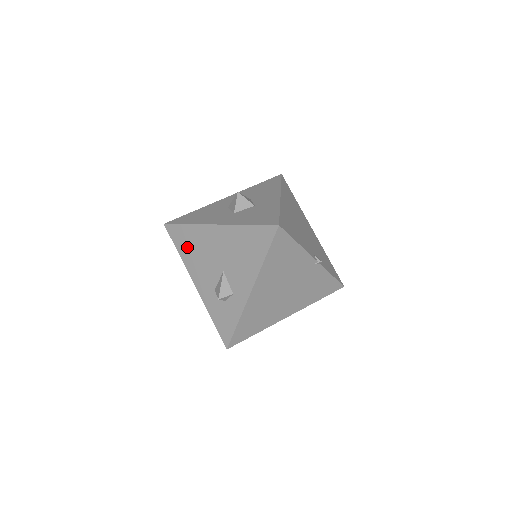
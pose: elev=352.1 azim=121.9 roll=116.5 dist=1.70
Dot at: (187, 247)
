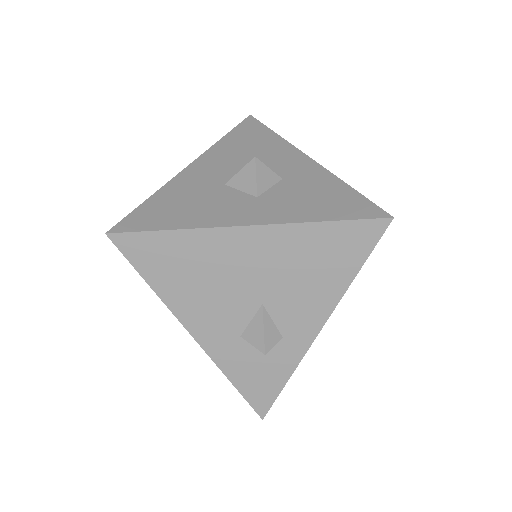
Dot at: (172, 272)
